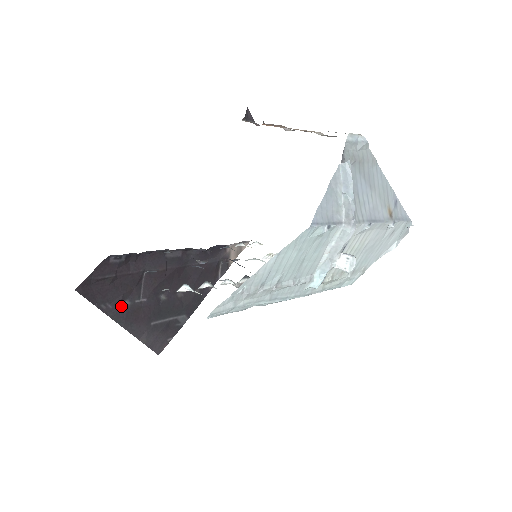
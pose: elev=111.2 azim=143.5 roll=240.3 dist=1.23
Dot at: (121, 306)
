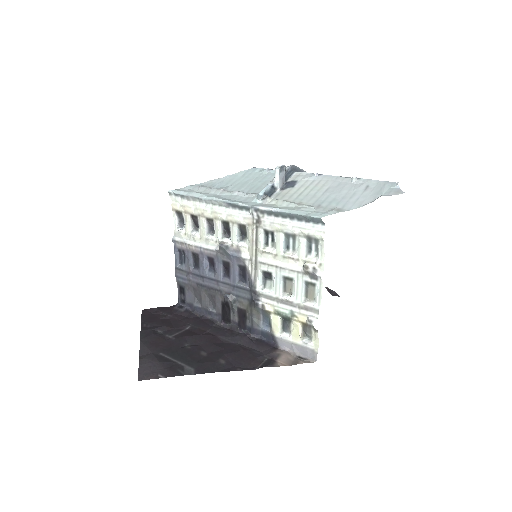
Dot at: (154, 331)
